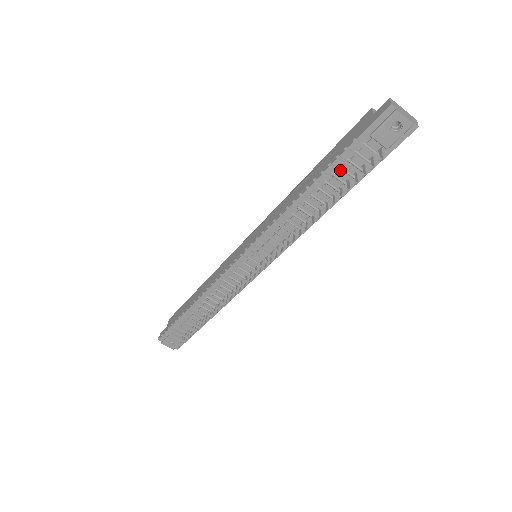
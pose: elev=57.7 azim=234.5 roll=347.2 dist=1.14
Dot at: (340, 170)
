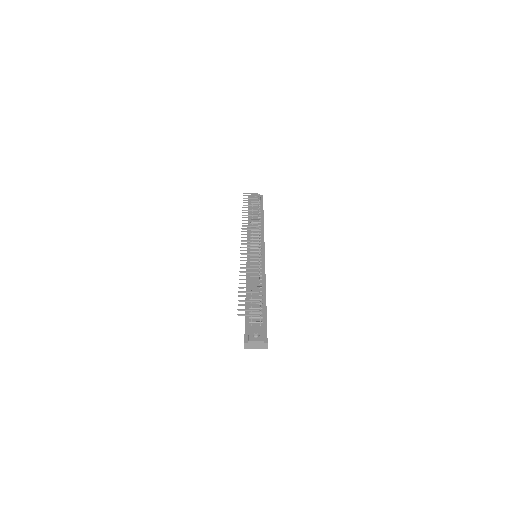
Dot at: (248, 200)
